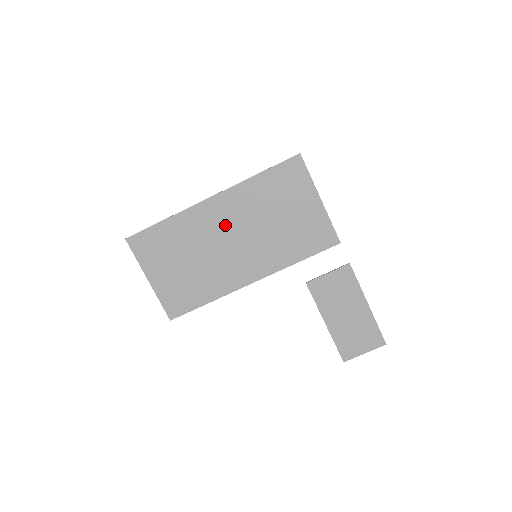
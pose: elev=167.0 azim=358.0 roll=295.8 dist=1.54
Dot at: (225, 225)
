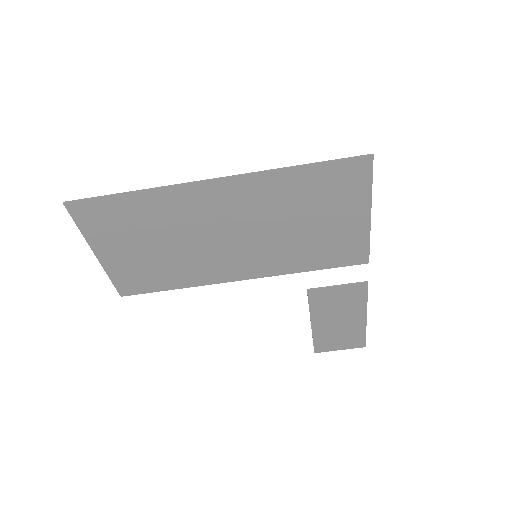
Dot at: (225, 217)
